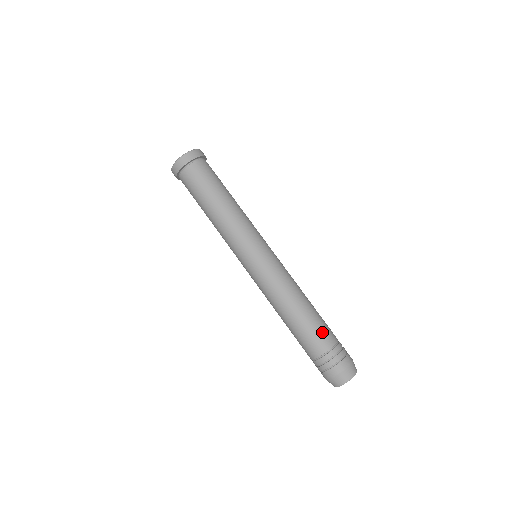
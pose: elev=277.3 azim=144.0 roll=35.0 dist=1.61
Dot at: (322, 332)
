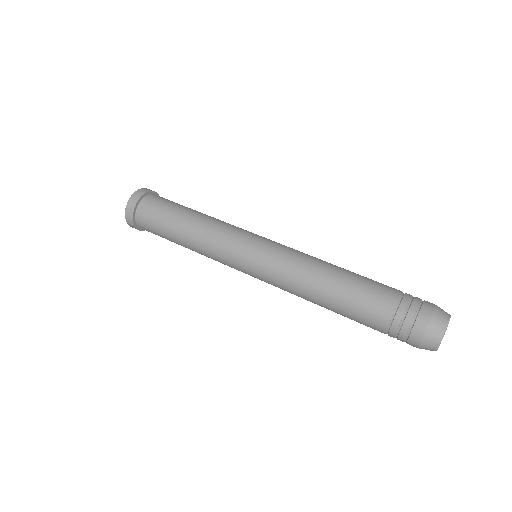
Dot at: occluded
